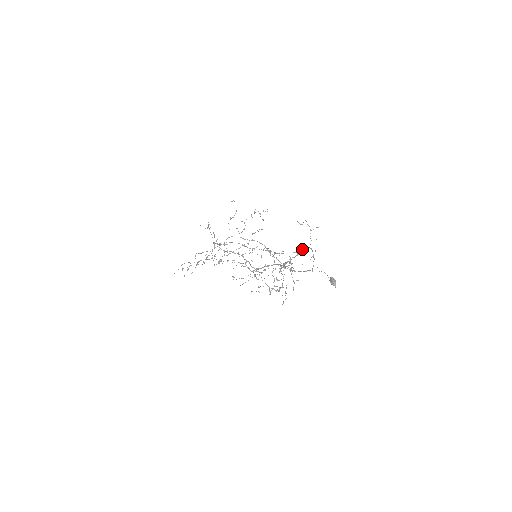
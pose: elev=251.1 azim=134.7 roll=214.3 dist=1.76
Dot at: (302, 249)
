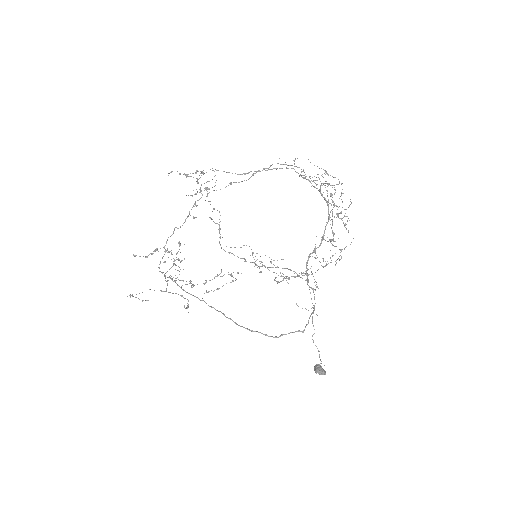
Dot at: occluded
